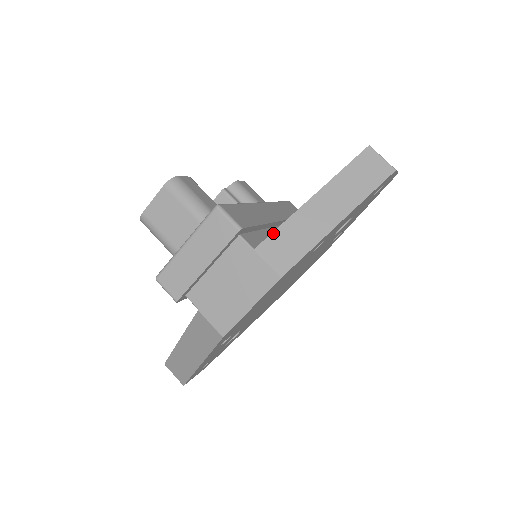
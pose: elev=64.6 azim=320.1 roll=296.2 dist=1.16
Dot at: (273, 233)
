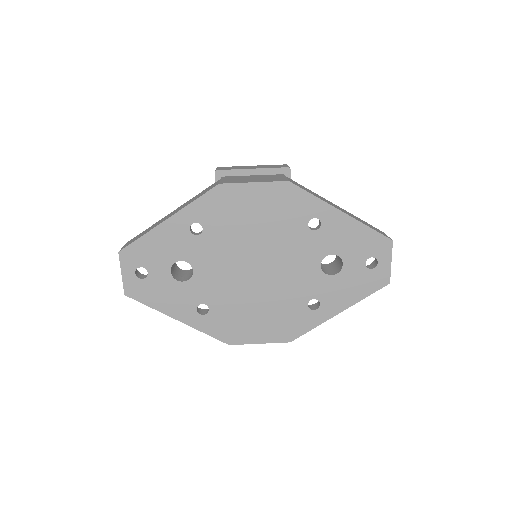
Dot at: occluded
